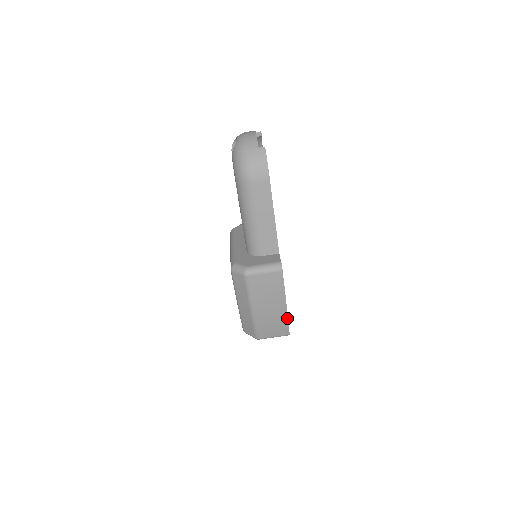
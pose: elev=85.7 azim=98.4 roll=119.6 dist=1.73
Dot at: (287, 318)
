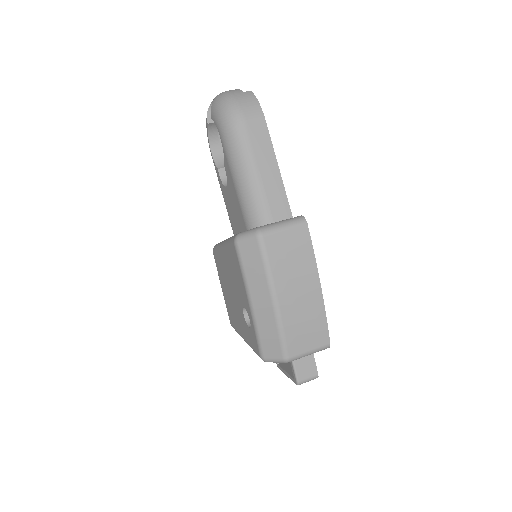
Dot at: (324, 309)
